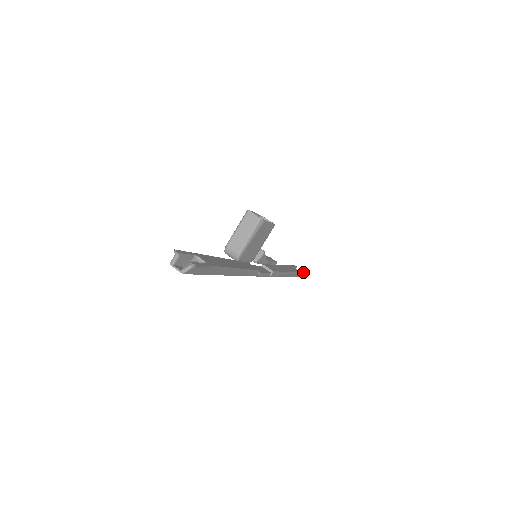
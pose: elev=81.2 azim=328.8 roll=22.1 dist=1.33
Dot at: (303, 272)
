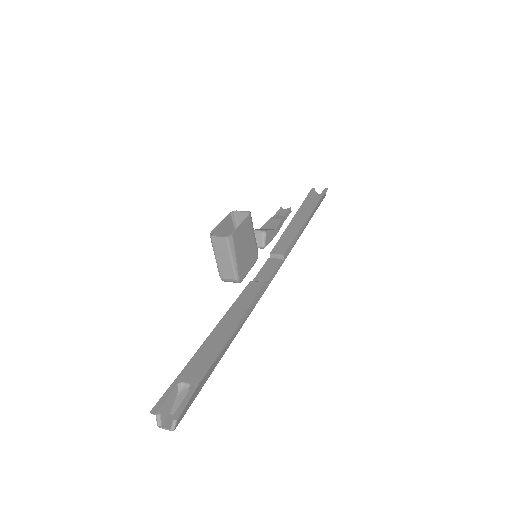
Dot at: (323, 194)
